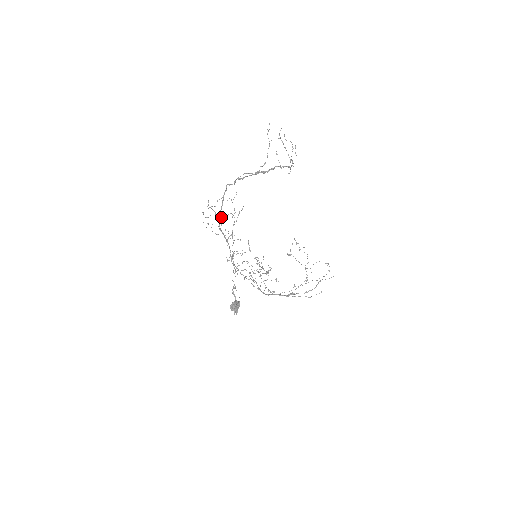
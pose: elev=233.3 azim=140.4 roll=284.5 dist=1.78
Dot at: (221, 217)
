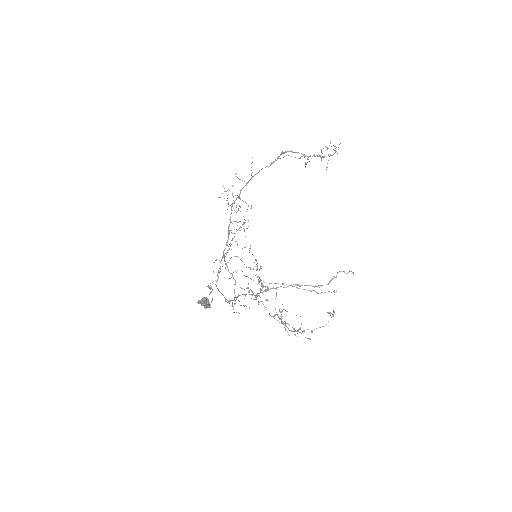
Dot at: (239, 197)
